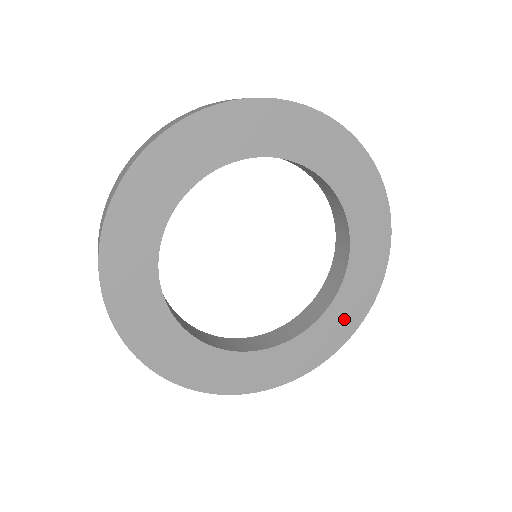
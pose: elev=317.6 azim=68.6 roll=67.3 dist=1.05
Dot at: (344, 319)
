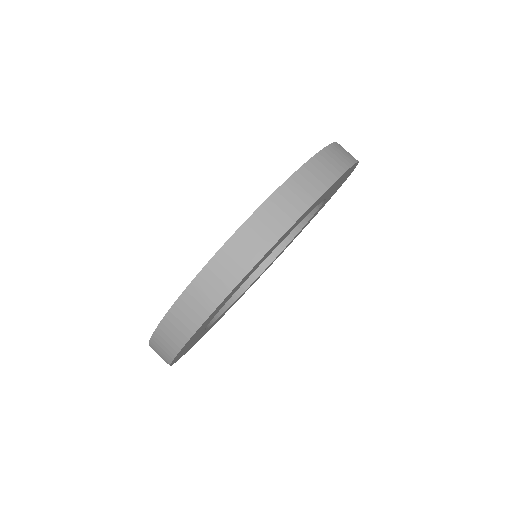
Dot at: (315, 214)
